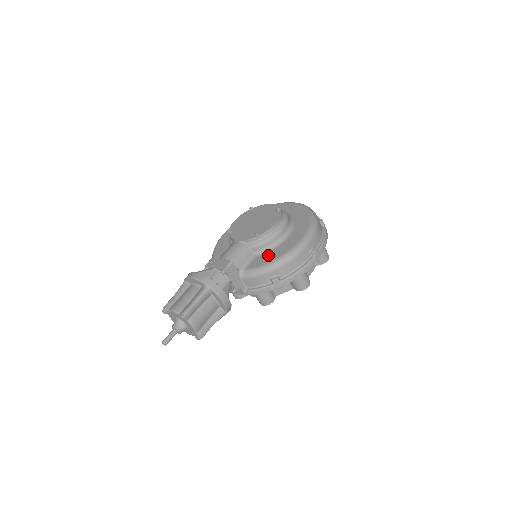
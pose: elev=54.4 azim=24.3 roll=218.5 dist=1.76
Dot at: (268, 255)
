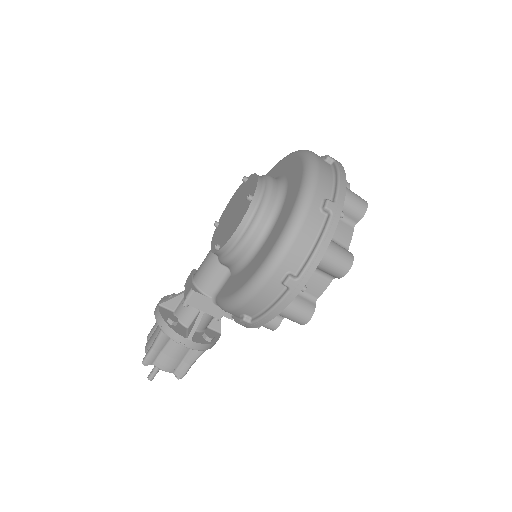
Dot at: (234, 280)
